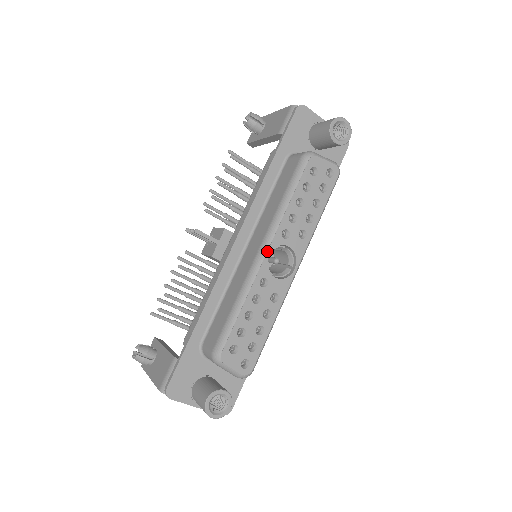
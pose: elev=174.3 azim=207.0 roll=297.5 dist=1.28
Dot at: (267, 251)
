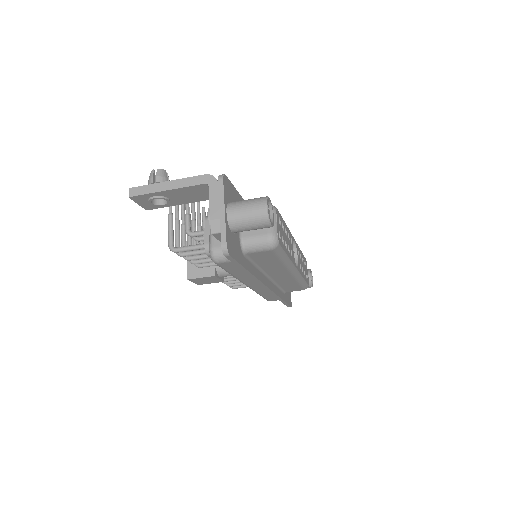
Dot at: (294, 239)
